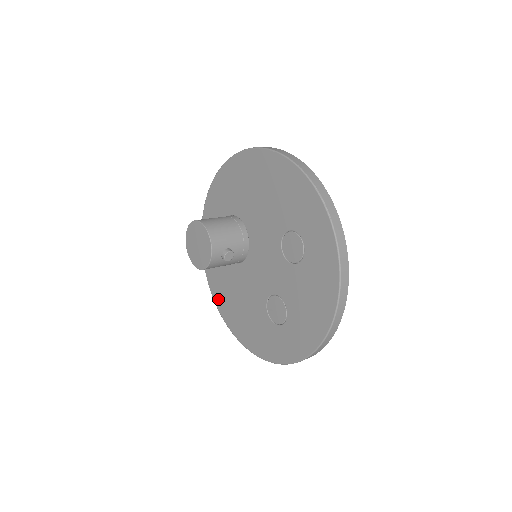
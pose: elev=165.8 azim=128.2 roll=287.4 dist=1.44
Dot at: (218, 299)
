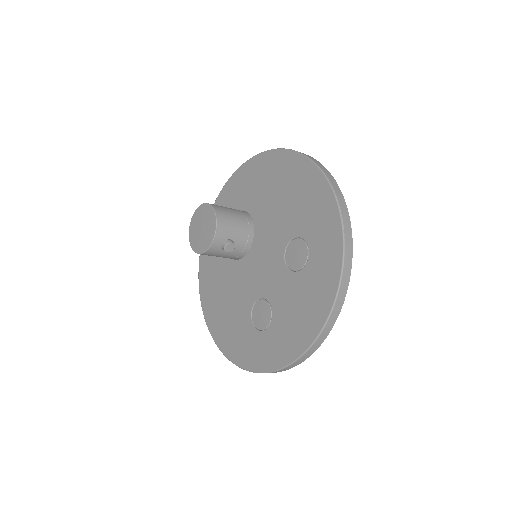
Dot at: (204, 291)
